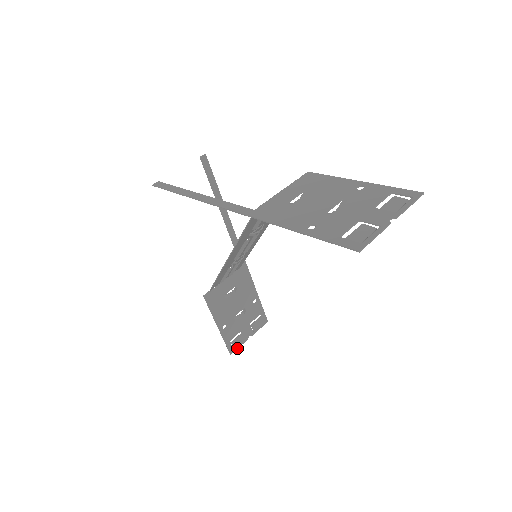
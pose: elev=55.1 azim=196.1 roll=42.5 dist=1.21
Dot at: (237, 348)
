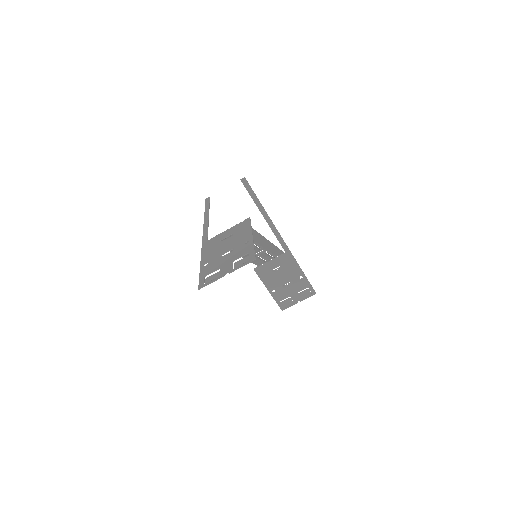
Dot at: (288, 307)
